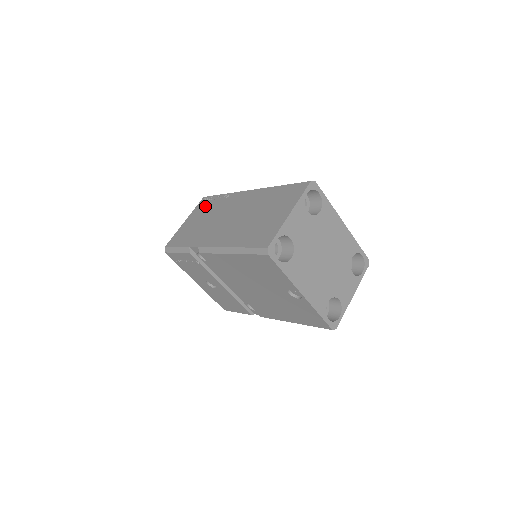
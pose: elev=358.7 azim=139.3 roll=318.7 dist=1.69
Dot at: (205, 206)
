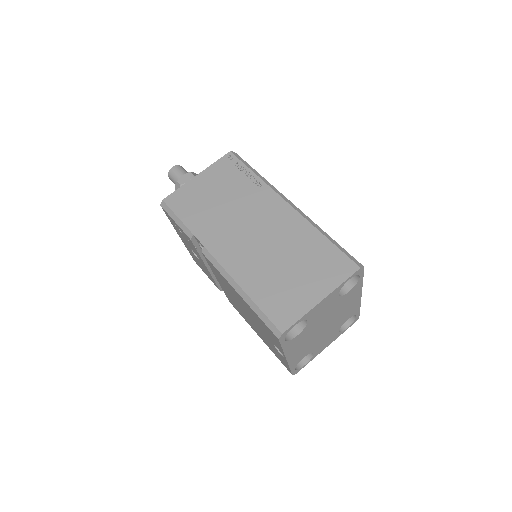
Dot at: (228, 173)
